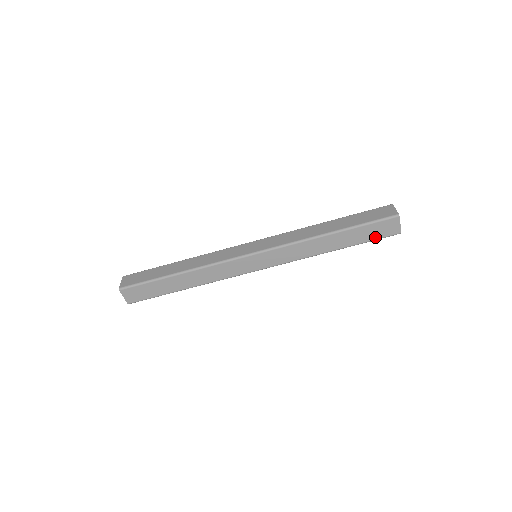
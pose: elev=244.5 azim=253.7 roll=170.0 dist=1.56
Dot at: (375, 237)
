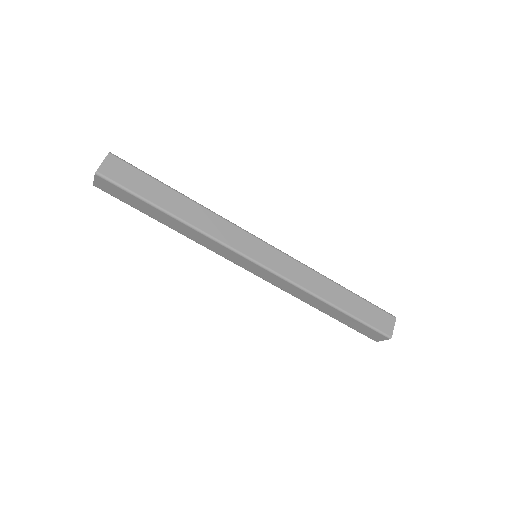
Dot at: (370, 322)
